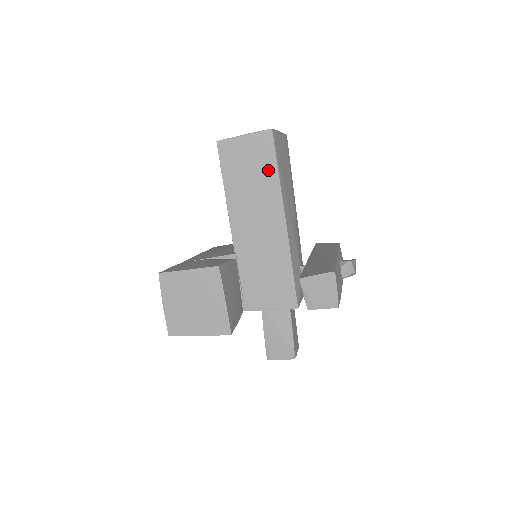
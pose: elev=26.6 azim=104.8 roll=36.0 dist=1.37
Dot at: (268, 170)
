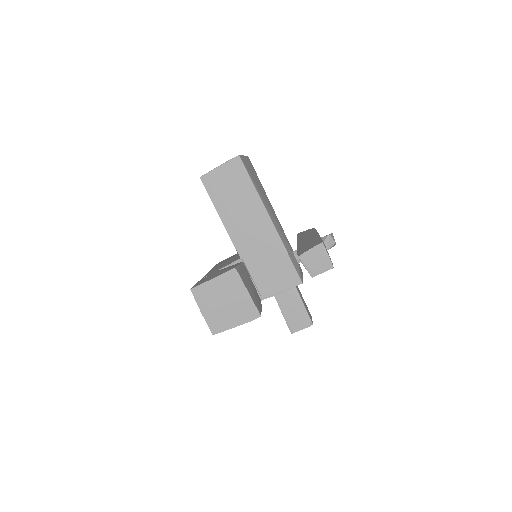
Dot at: (246, 186)
